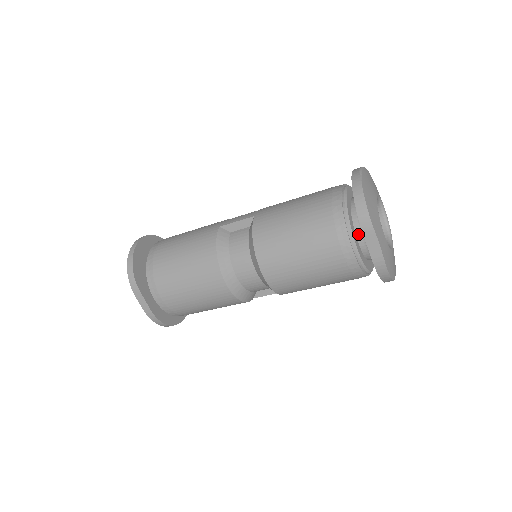
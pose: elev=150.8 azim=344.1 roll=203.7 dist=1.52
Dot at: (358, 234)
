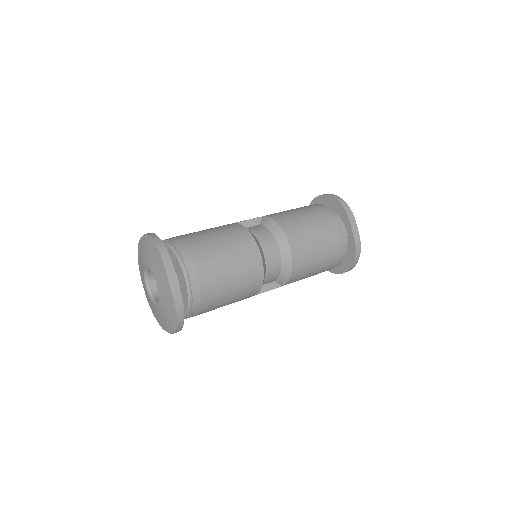
Dot at: occluded
